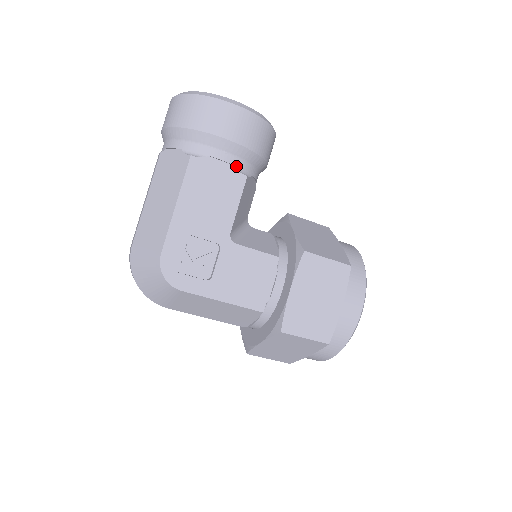
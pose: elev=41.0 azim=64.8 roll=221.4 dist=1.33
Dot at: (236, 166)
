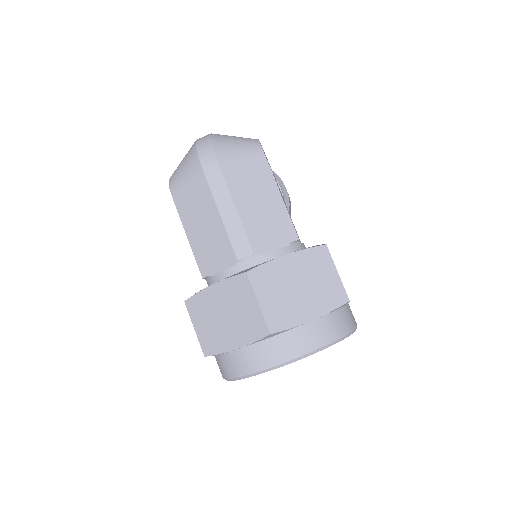
Dot at: occluded
